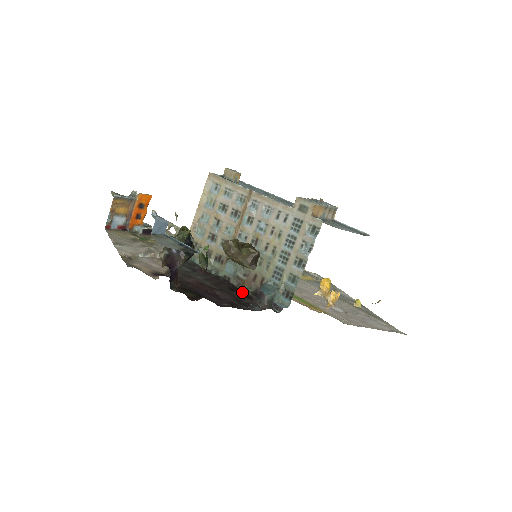
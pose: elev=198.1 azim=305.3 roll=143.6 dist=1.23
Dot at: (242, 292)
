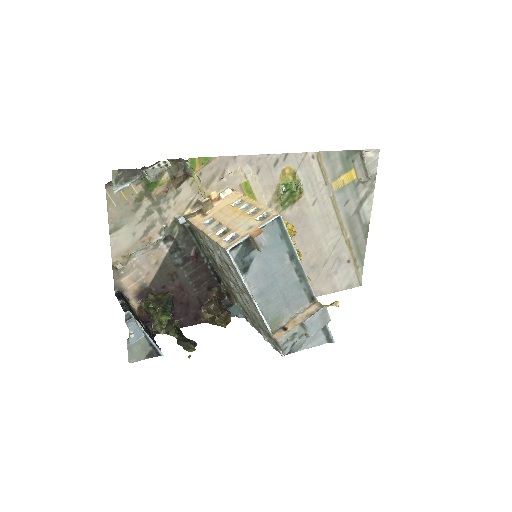
Dot at: (217, 294)
